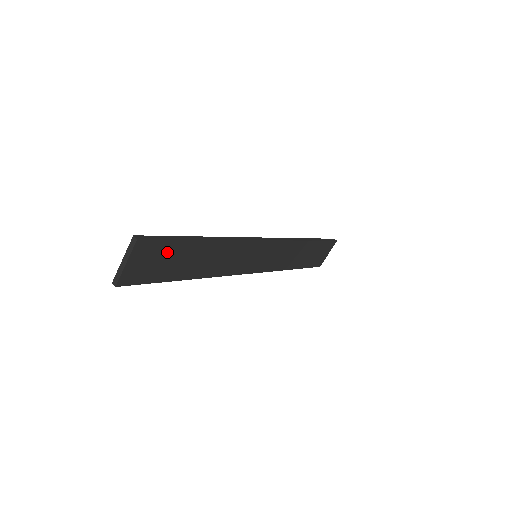
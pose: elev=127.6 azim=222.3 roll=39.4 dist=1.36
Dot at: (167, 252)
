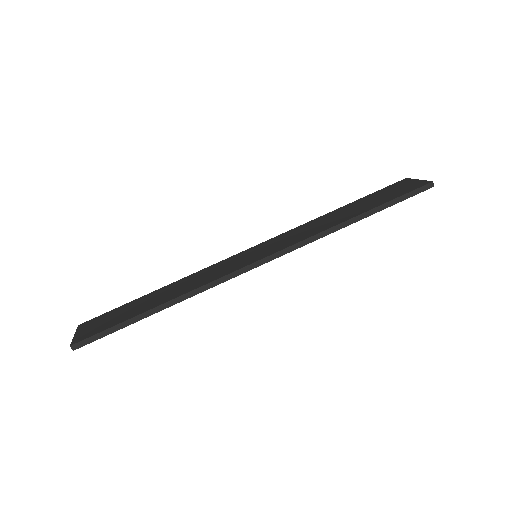
Dot at: occluded
